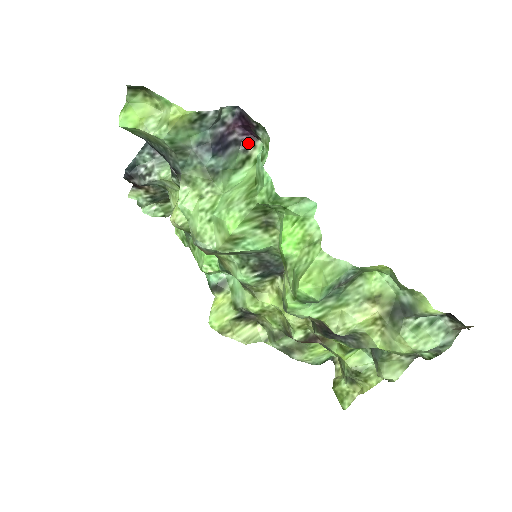
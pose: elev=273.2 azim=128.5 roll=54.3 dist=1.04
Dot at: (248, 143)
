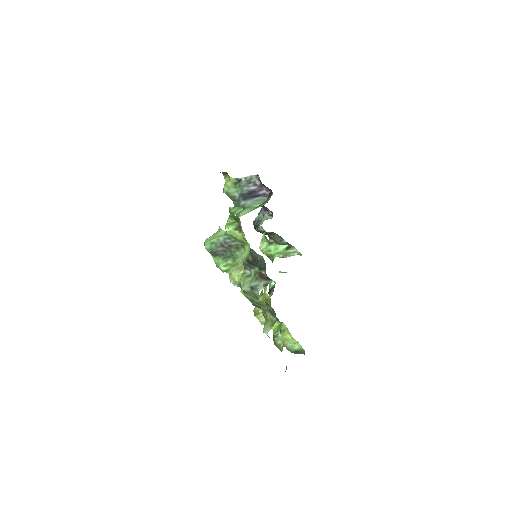
Dot at: (270, 195)
